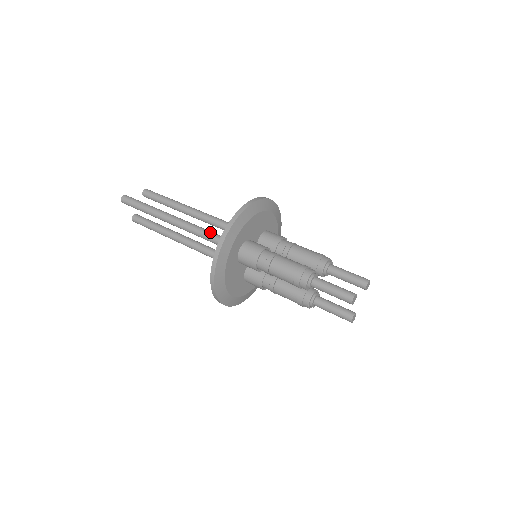
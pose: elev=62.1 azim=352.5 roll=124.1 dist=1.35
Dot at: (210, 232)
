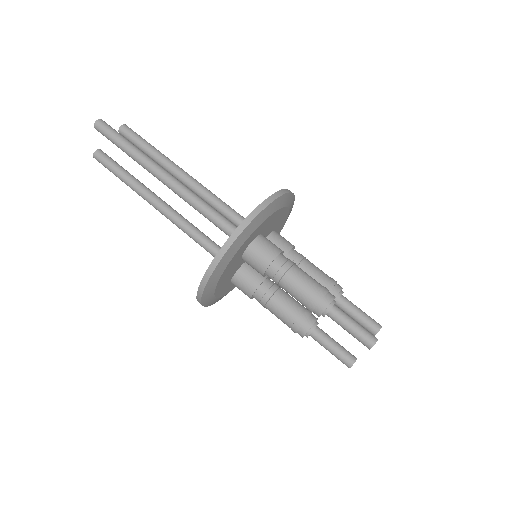
Dot at: (213, 208)
